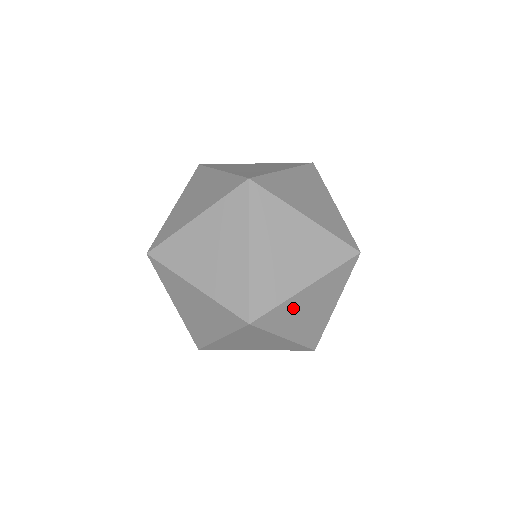
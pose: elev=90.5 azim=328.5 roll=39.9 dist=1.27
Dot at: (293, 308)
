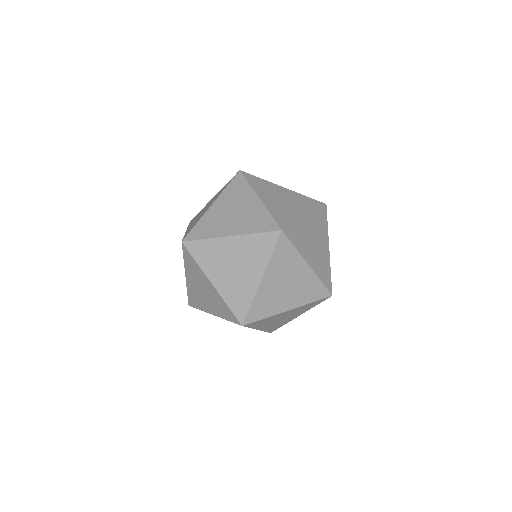
Dot at: occluded
